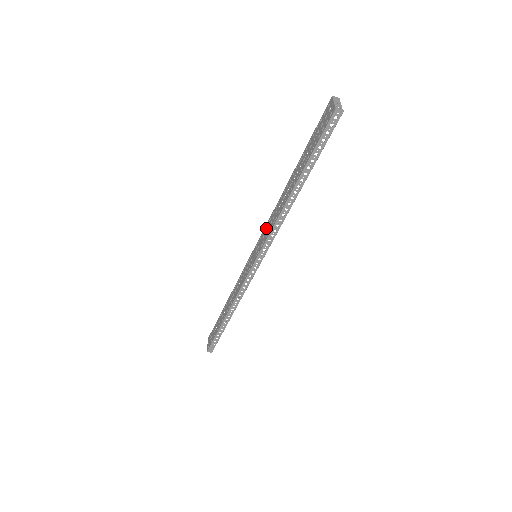
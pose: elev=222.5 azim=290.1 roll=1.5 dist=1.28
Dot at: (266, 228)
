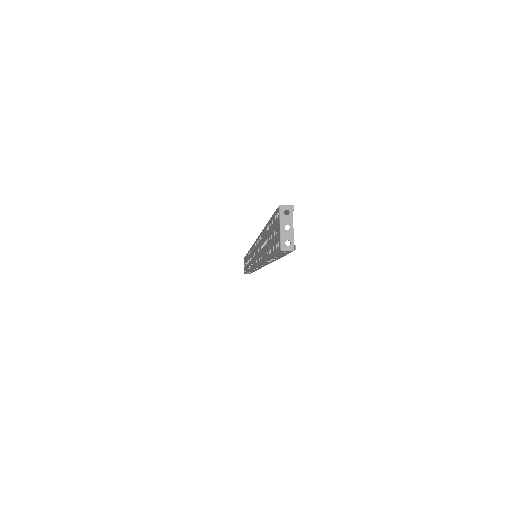
Dot at: (256, 247)
